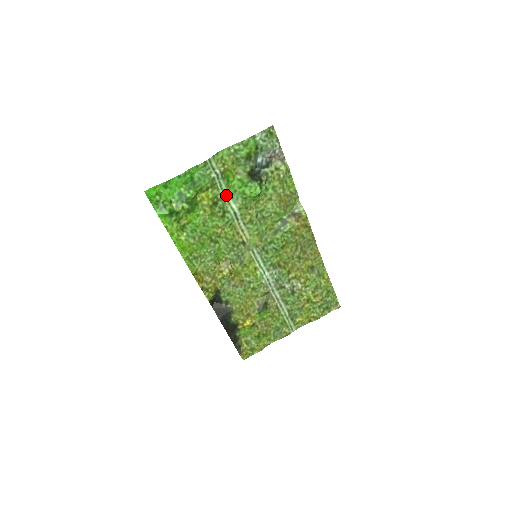
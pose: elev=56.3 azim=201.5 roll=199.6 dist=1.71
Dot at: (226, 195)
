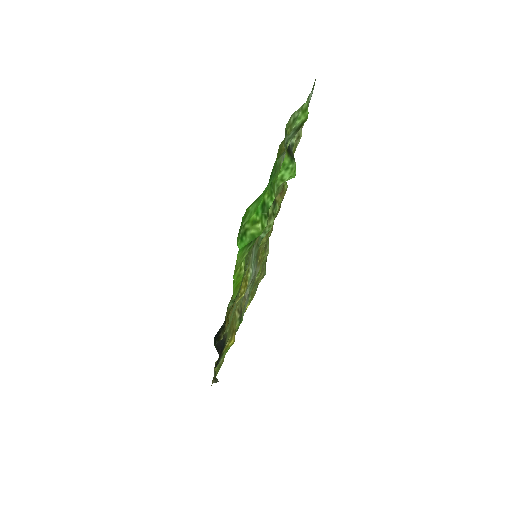
Dot at: occluded
